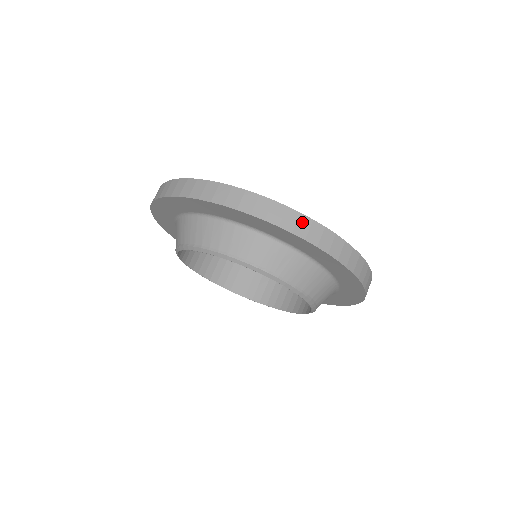
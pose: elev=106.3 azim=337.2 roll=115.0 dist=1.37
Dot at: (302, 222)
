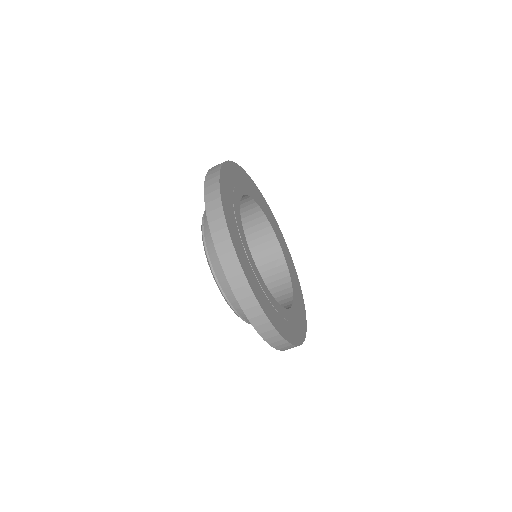
Dot at: (292, 347)
